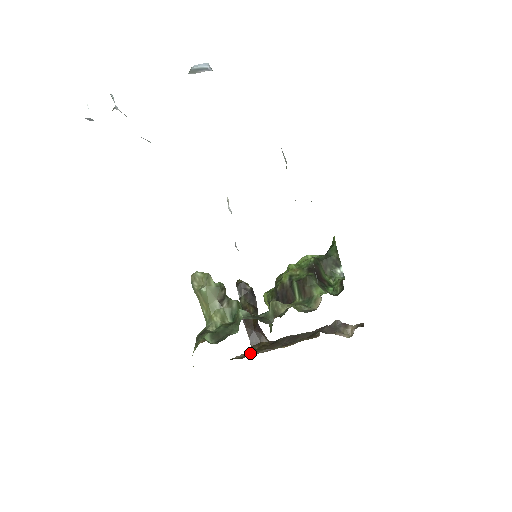
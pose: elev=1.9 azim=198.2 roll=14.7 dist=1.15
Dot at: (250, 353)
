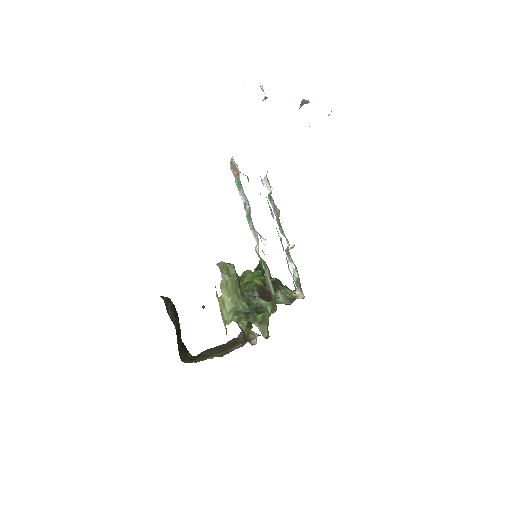
Dot at: (202, 360)
